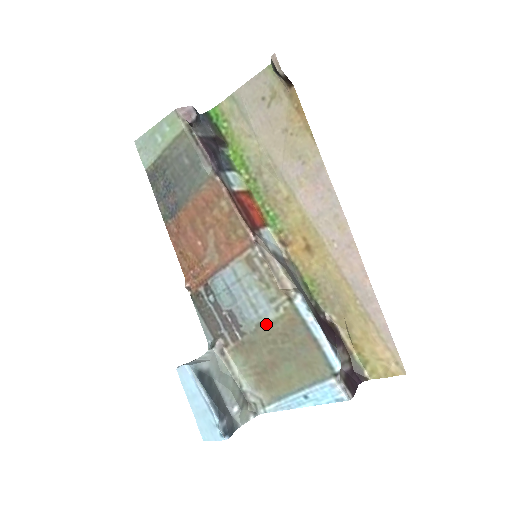
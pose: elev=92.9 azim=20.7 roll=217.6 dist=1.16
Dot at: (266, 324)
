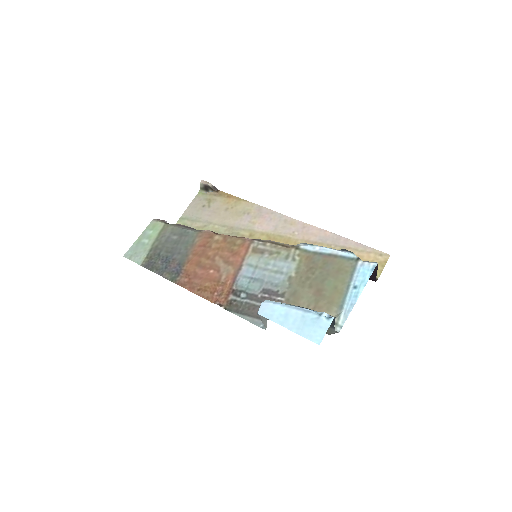
Dot at: (294, 273)
